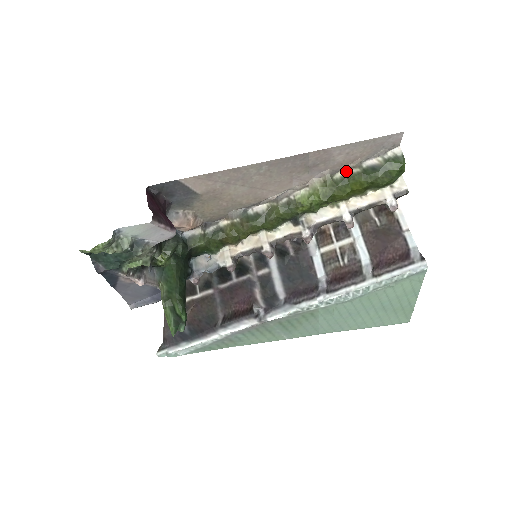
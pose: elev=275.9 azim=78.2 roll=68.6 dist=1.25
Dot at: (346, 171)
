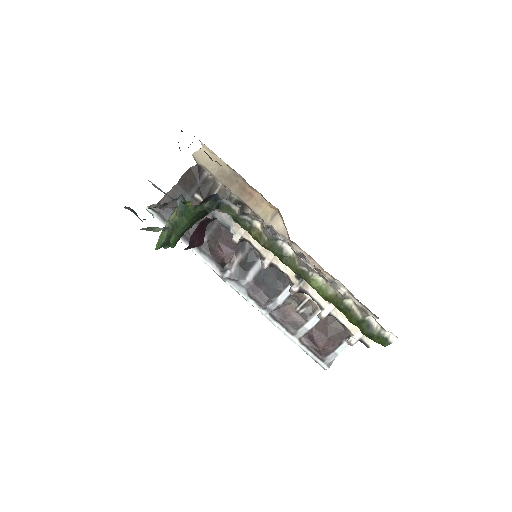
Dot at: (355, 307)
